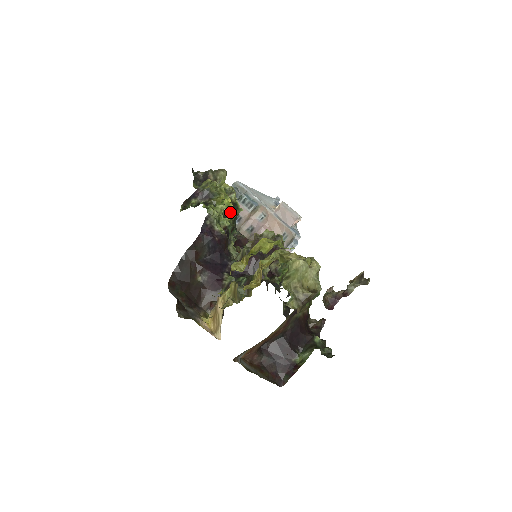
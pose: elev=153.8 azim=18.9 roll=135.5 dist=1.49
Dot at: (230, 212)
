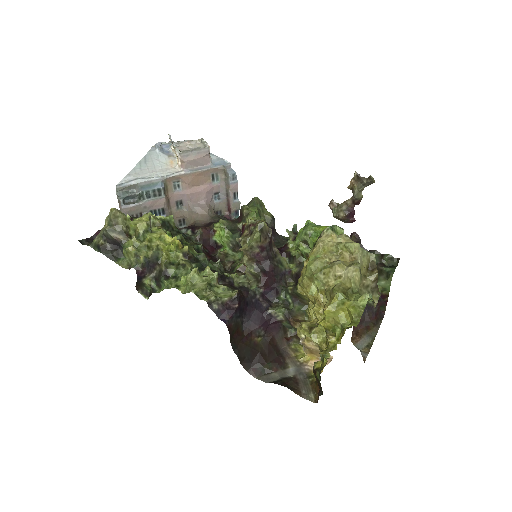
Dot at: (187, 250)
